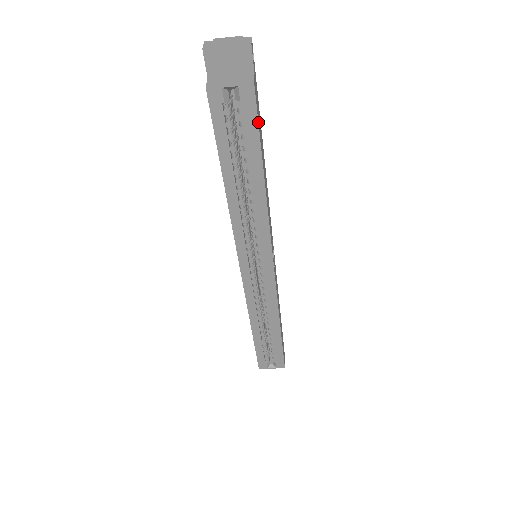
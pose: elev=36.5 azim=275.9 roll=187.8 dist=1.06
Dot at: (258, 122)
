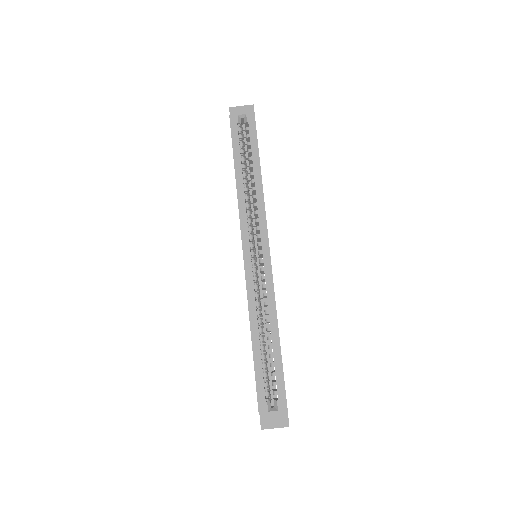
Dot at: occluded
